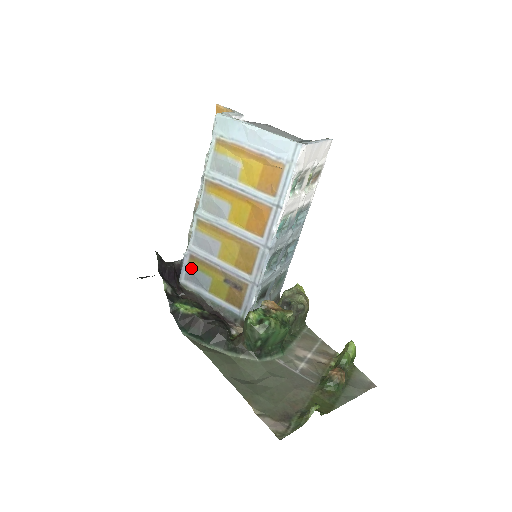
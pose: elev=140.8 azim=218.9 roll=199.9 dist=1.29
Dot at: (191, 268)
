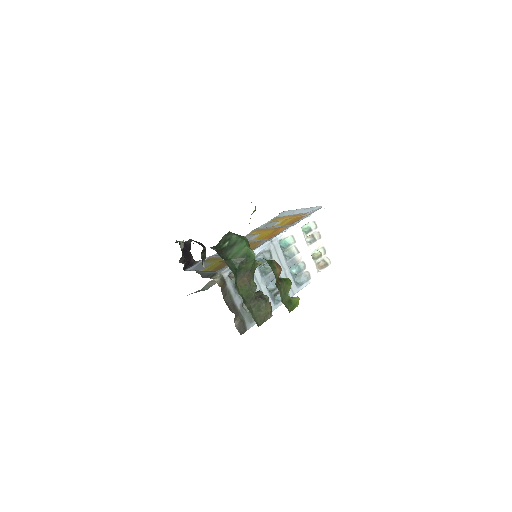
Dot at: occluded
